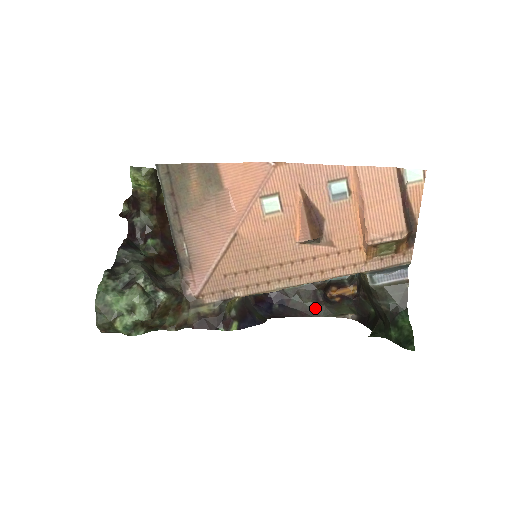
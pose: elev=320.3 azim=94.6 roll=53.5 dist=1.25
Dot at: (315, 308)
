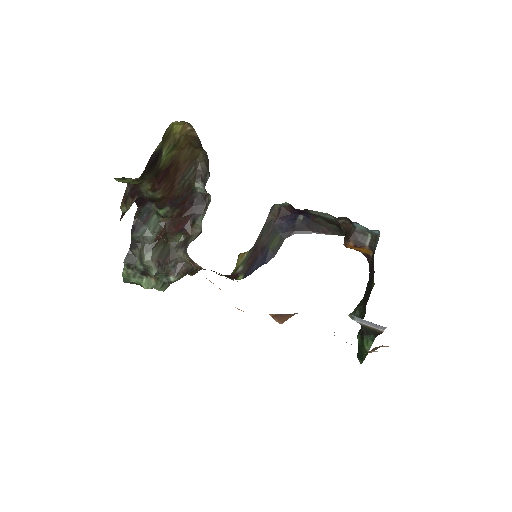
Dot at: (338, 230)
